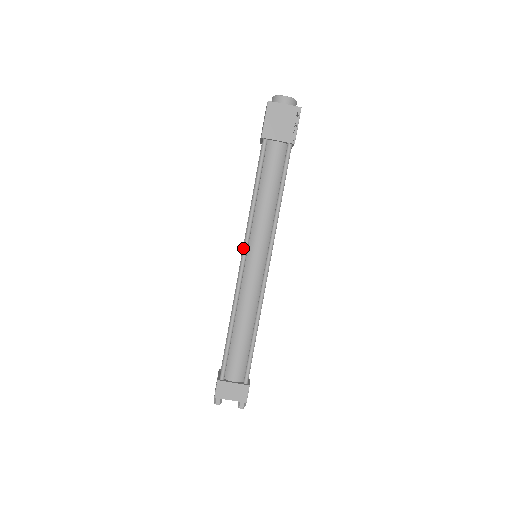
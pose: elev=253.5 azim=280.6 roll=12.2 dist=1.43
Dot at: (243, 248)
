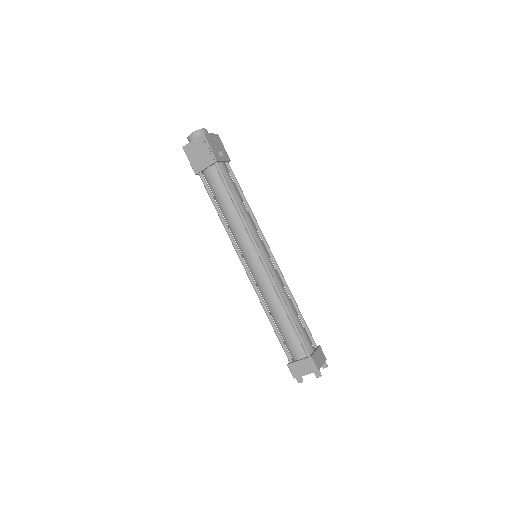
Dot at: (239, 258)
